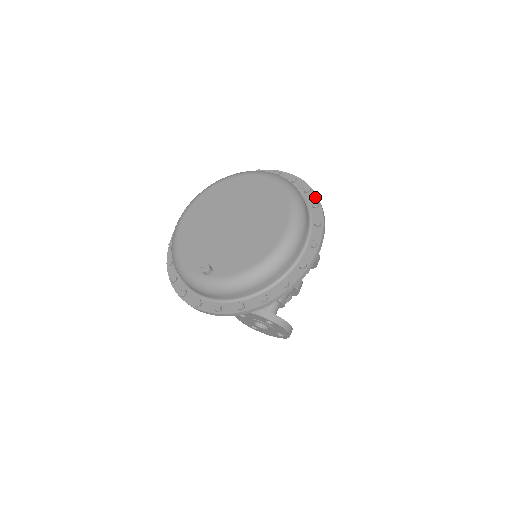
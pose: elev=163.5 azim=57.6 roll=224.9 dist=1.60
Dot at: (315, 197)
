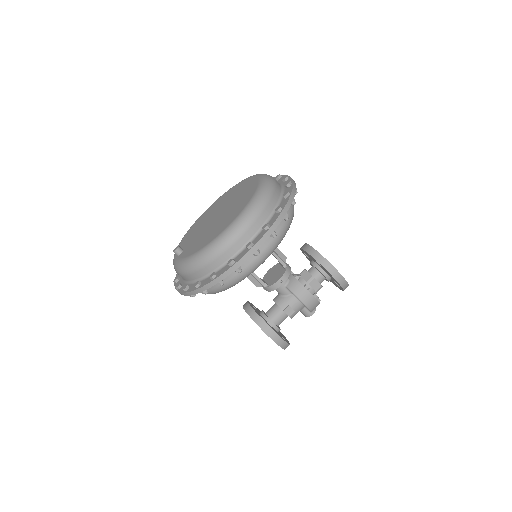
Dot at: (285, 202)
